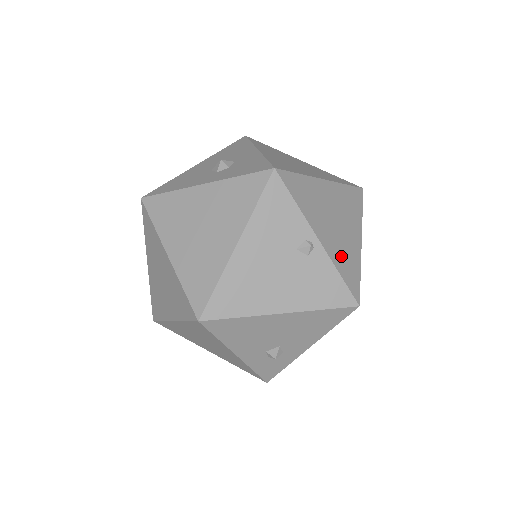
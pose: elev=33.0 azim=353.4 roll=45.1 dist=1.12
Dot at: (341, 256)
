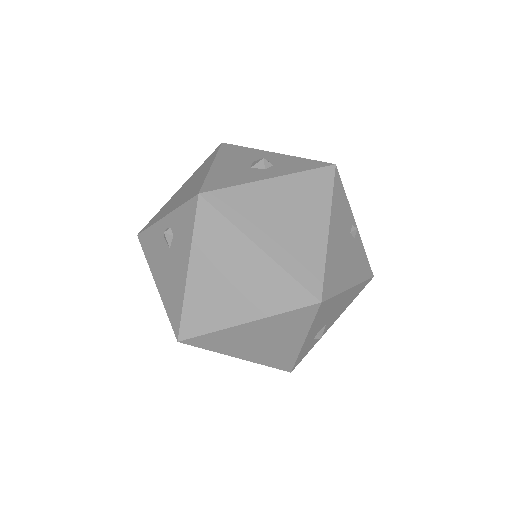
Dot at: occluded
